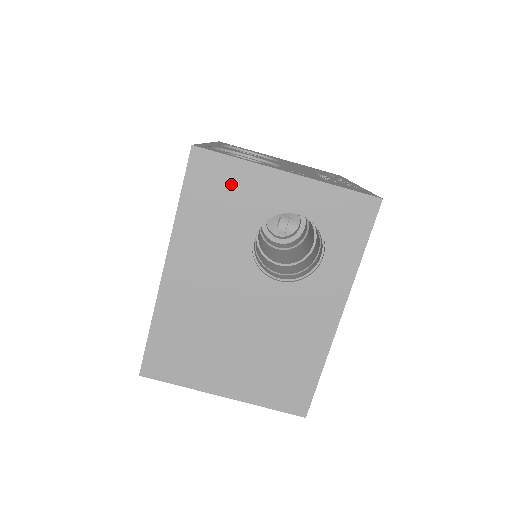
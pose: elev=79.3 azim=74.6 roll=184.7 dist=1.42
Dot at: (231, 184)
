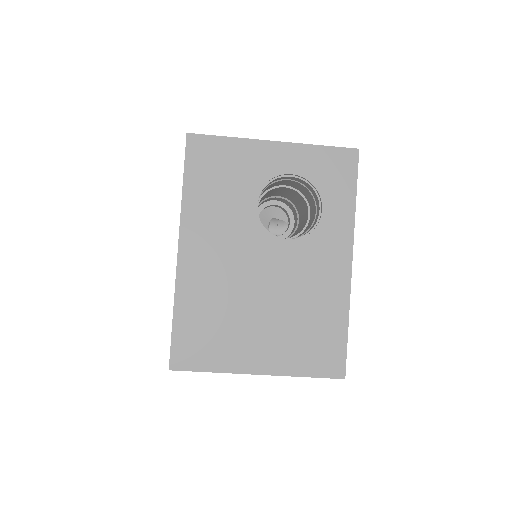
Dot at: (227, 160)
